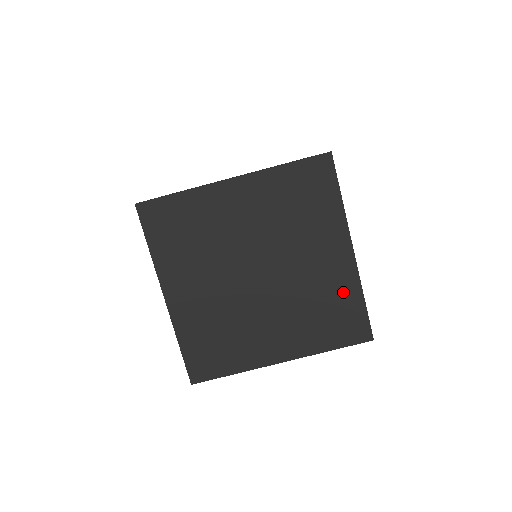
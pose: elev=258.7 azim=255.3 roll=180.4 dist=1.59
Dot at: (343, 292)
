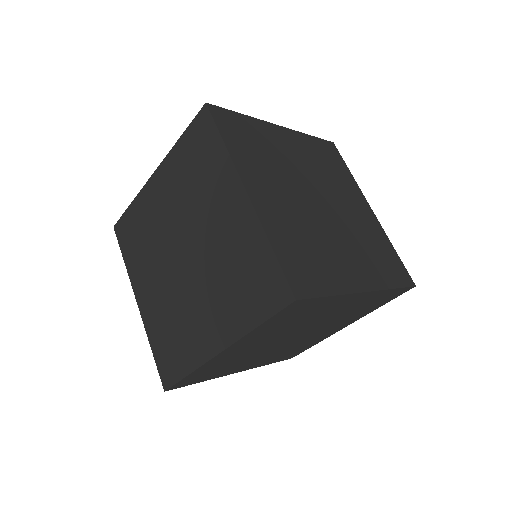
Dot at: (373, 299)
